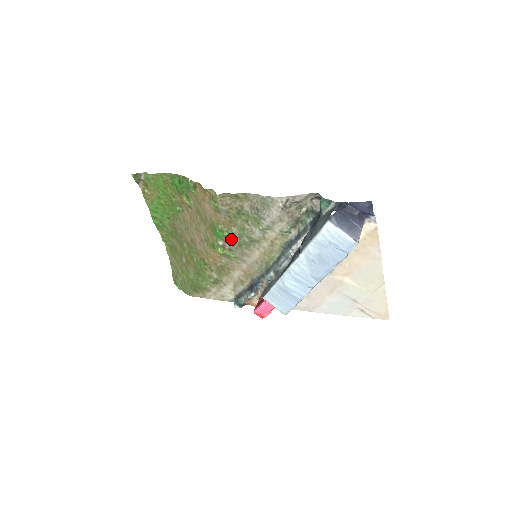
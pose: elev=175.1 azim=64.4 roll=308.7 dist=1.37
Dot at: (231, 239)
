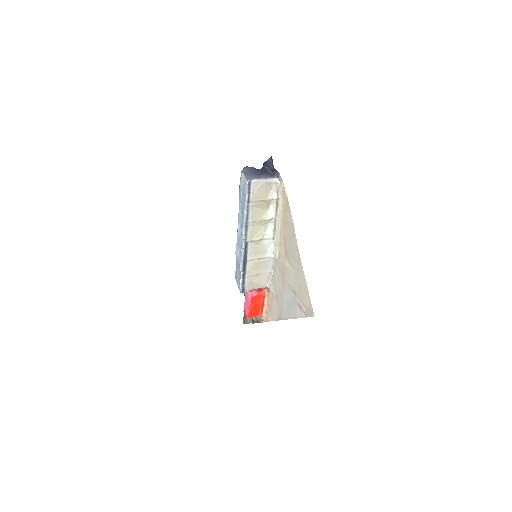
Dot at: occluded
